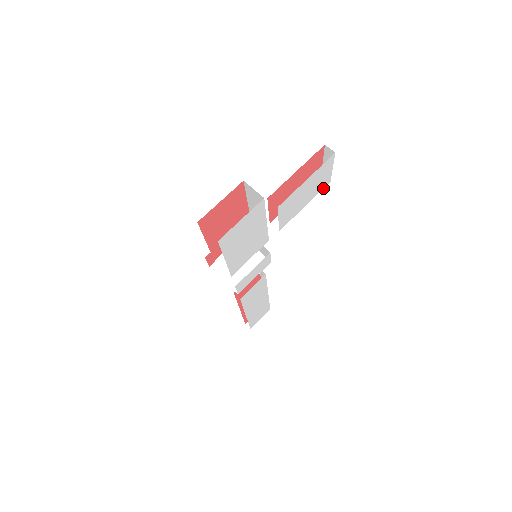
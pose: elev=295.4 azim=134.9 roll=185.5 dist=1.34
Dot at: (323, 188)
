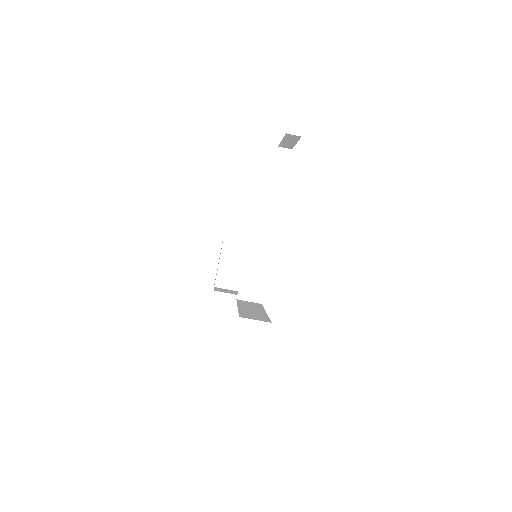
Dot at: (289, 161)
